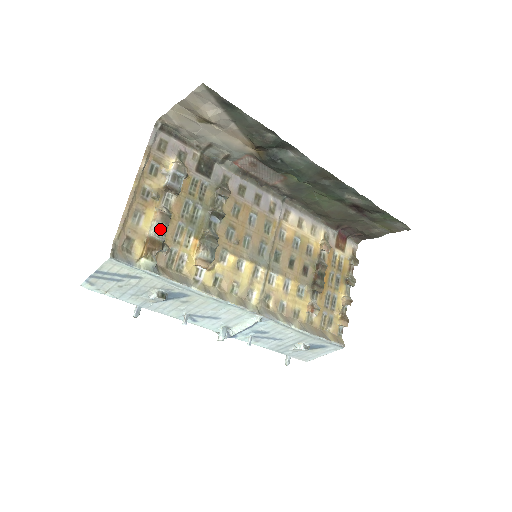
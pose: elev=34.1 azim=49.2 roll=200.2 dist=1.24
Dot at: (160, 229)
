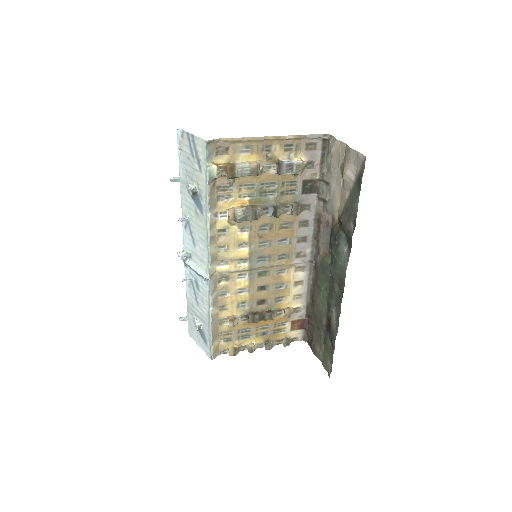
Dot at: (244, 170)
